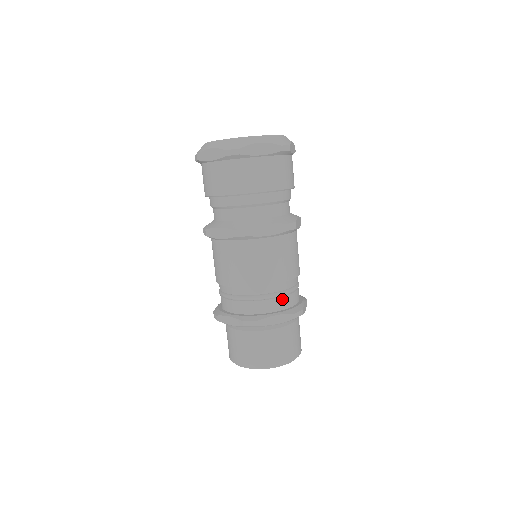
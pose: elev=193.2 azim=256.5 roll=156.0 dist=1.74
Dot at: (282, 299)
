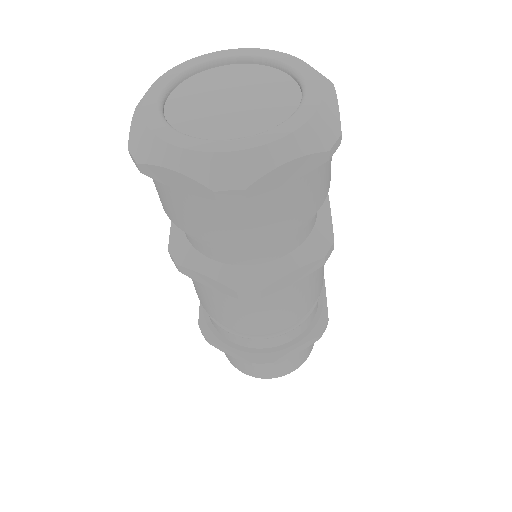
Dot at: (303, 323)
